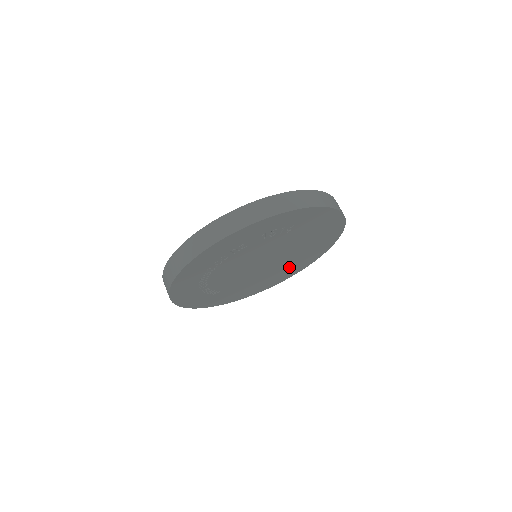
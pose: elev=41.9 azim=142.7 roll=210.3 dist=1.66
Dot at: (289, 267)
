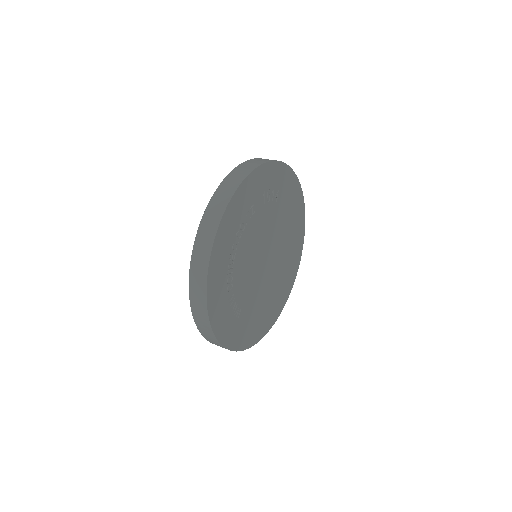
Dot at: (281, 282)
